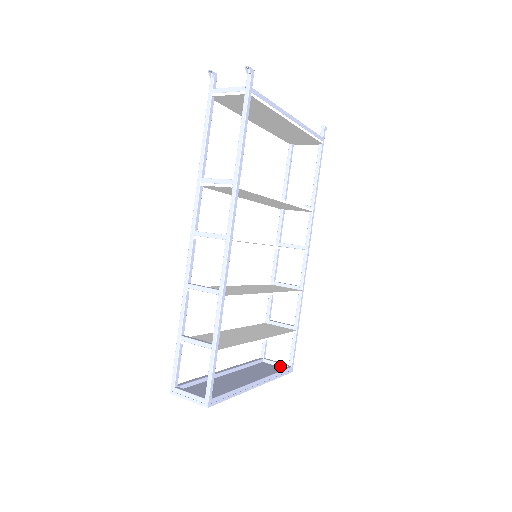
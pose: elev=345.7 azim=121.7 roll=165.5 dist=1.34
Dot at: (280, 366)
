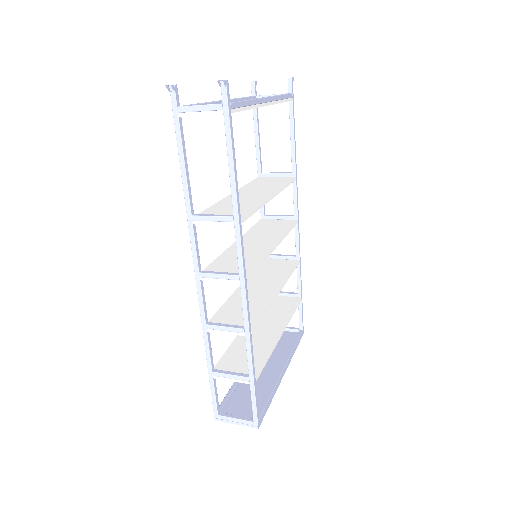
Dot at: (291, 331)
